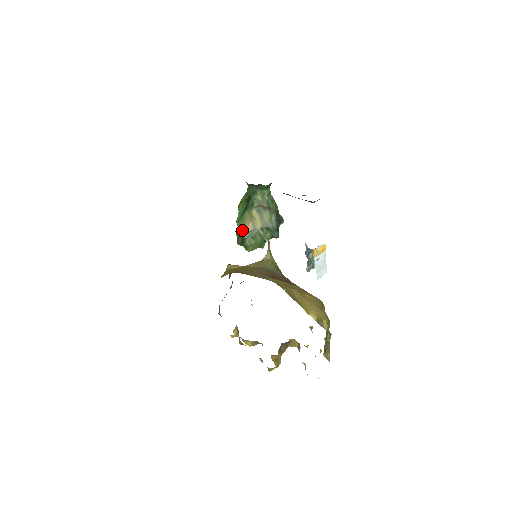
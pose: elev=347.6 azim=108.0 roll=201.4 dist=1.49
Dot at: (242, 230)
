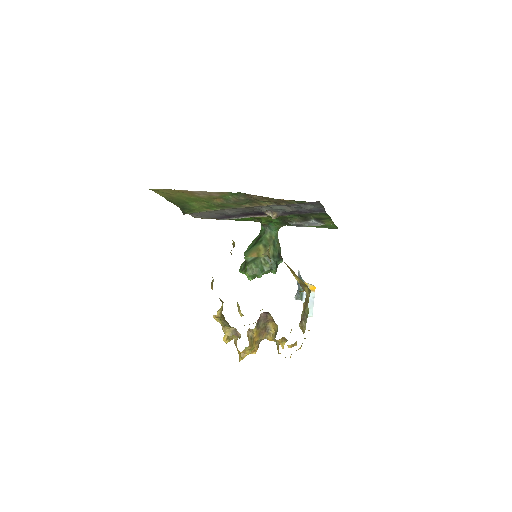
Dot at: (247, 256)
